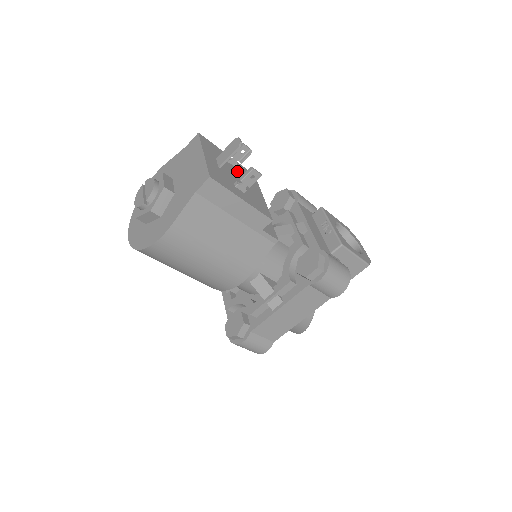
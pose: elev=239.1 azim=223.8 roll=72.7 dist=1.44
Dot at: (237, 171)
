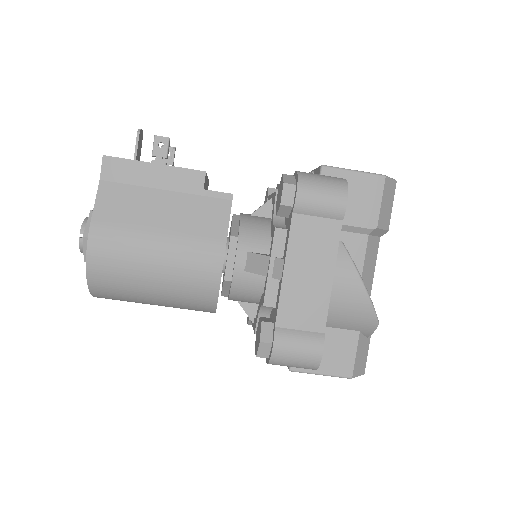
Dot at: occluded
